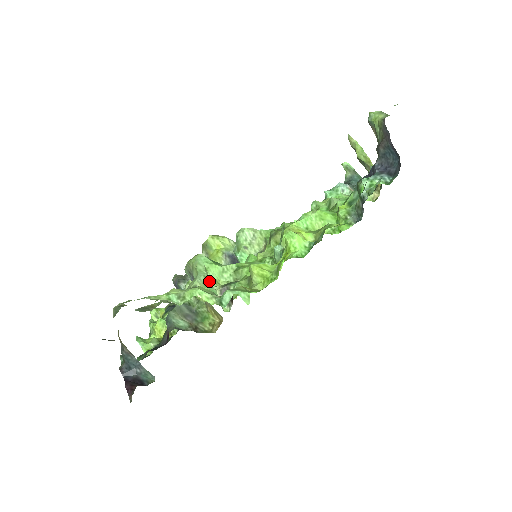
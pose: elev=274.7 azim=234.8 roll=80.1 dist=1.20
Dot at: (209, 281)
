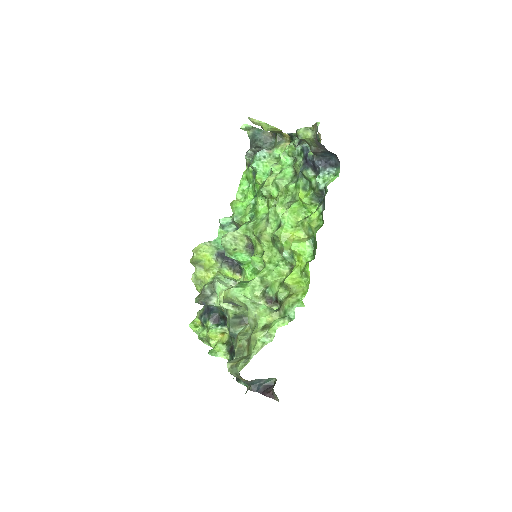
Dot at: (254, 302)
